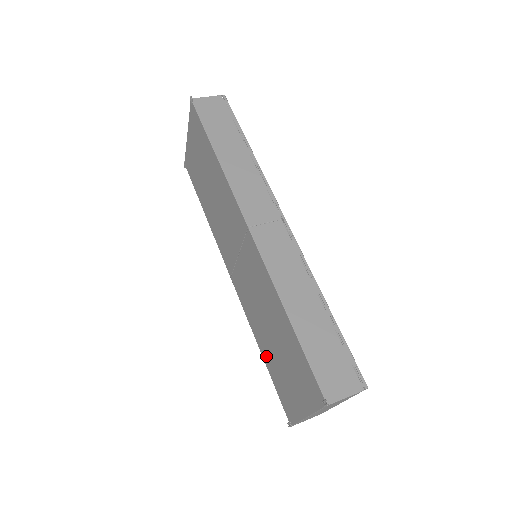
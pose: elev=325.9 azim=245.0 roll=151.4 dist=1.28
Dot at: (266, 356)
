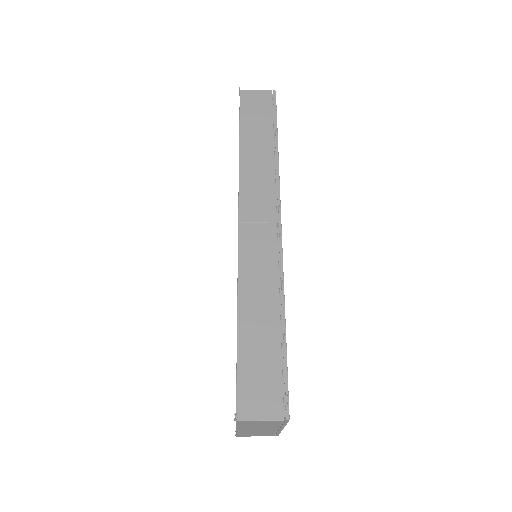
Dot at: occluded
